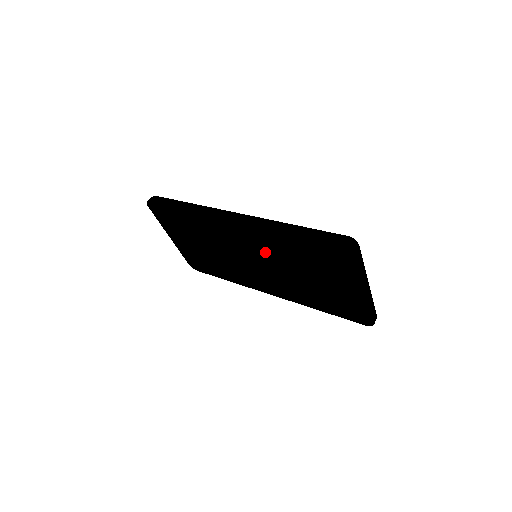
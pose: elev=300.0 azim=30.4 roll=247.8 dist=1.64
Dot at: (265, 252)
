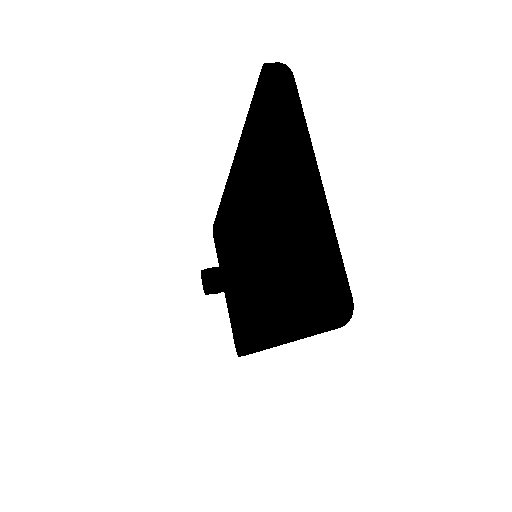
Dot at: occluded
